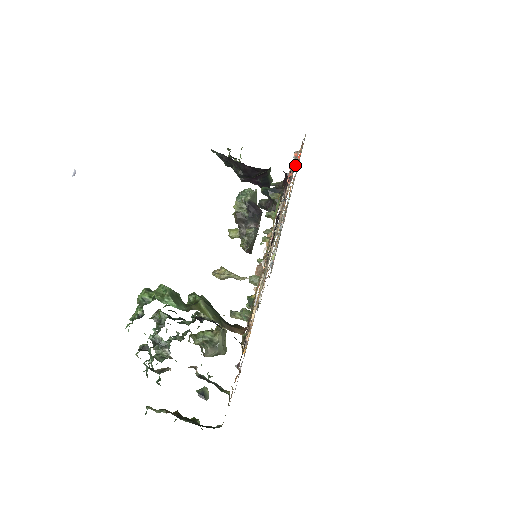
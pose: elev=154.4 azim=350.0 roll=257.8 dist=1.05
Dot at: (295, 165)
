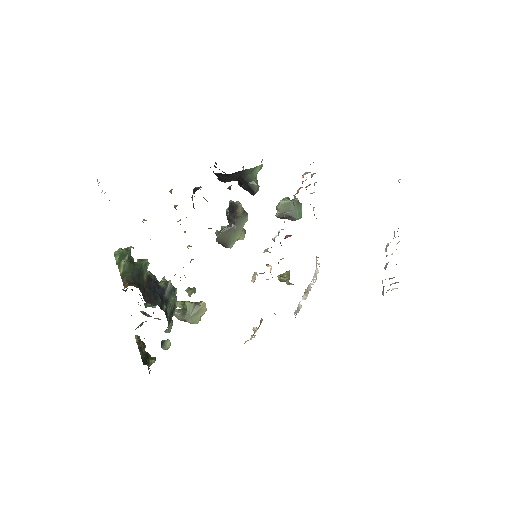
Dot at: occluded
